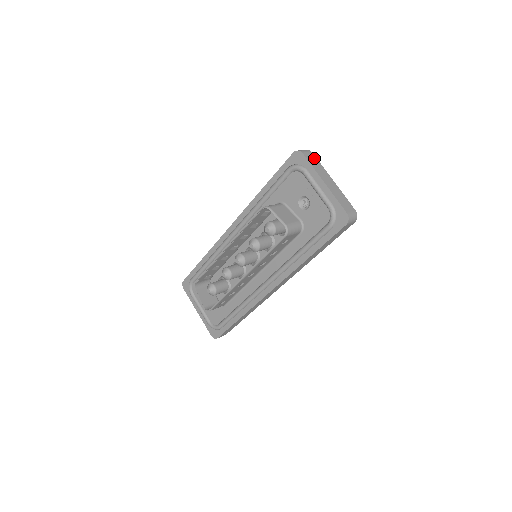
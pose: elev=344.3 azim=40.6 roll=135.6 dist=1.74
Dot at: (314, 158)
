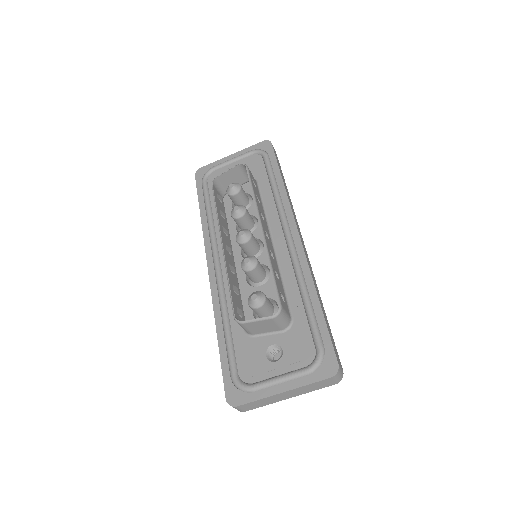
Dot at: occluded
